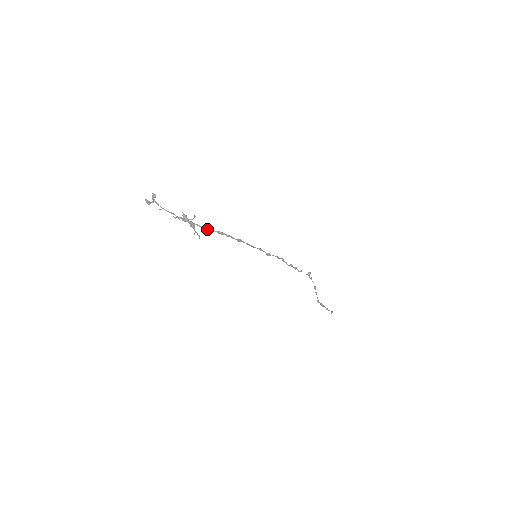
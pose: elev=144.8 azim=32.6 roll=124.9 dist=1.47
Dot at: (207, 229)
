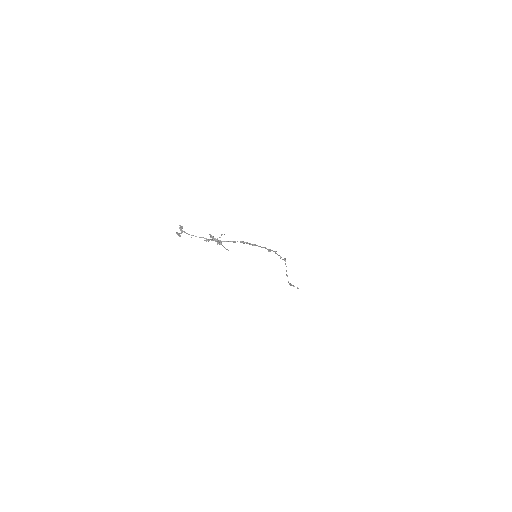
Dot at: (233, 242)
